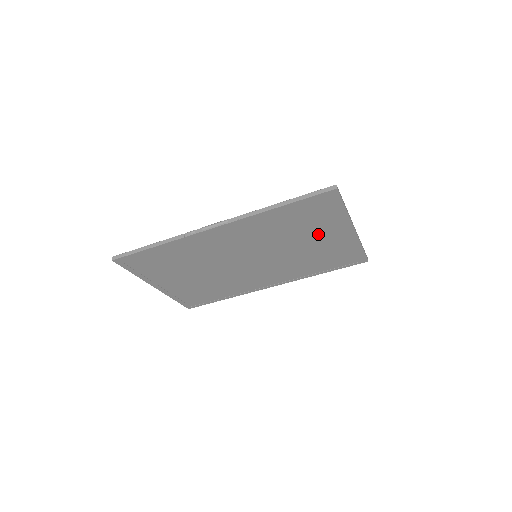
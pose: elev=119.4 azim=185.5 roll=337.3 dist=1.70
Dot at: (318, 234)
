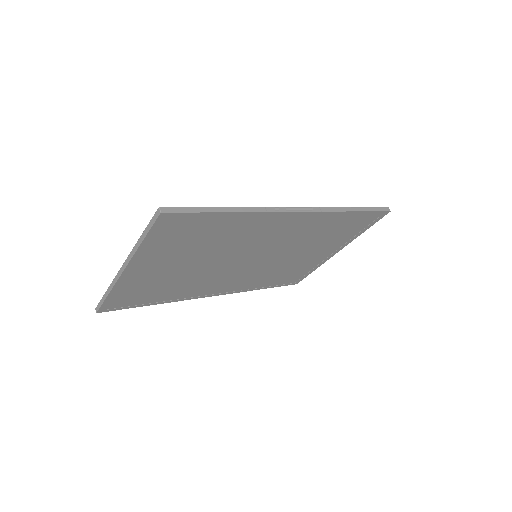
Dot at: (322, 248)
